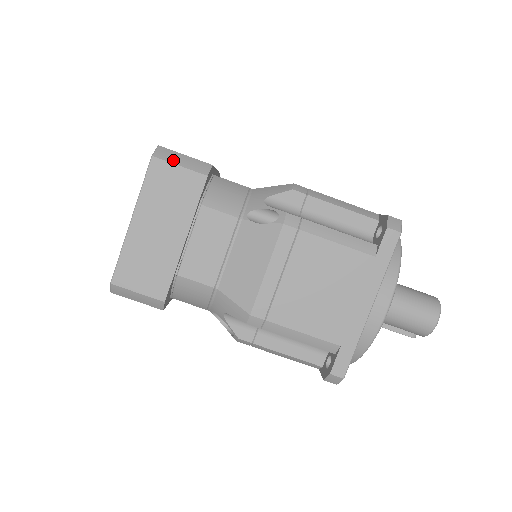
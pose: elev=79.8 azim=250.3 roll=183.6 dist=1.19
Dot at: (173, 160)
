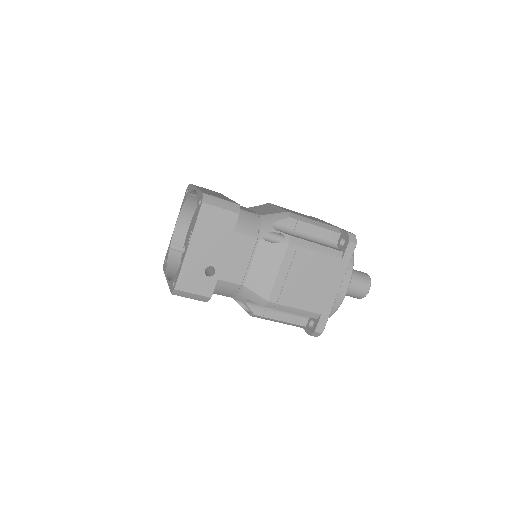
Dot at: (185, 296)
